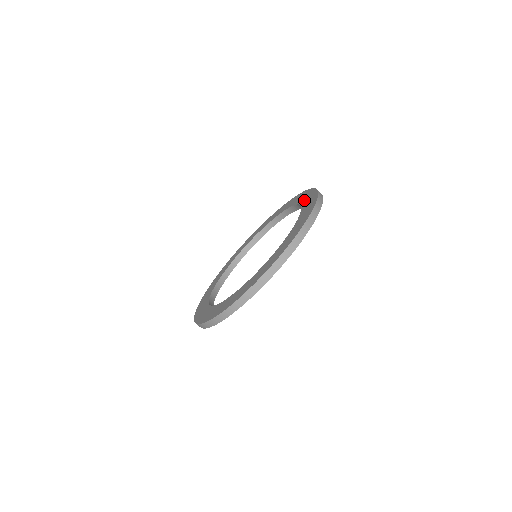
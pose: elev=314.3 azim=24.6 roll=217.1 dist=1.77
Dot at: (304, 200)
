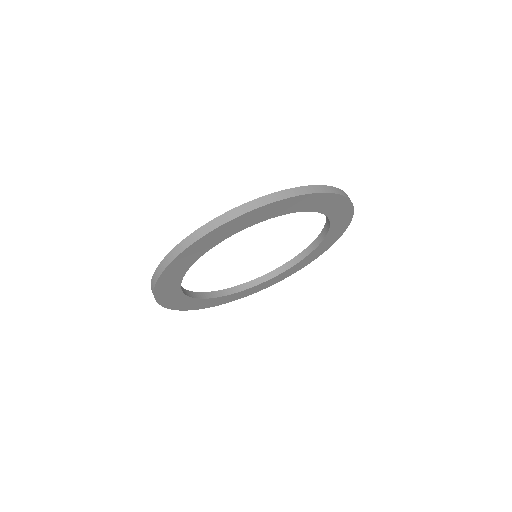
Dot at: occluded
